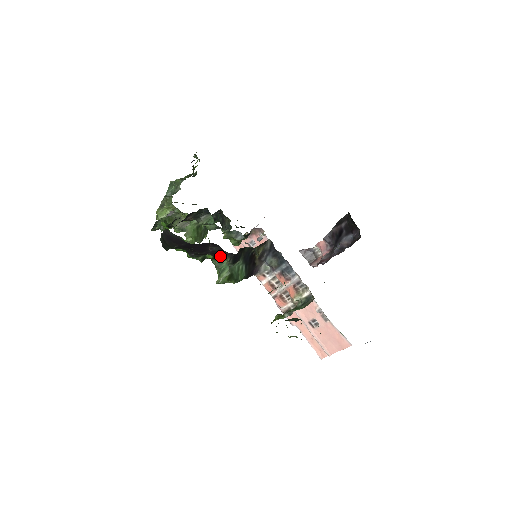
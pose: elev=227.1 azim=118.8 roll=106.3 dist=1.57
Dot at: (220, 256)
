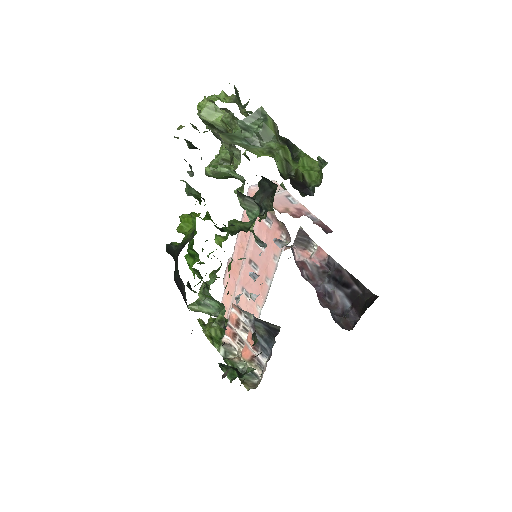
Dot at: (218, 302)
